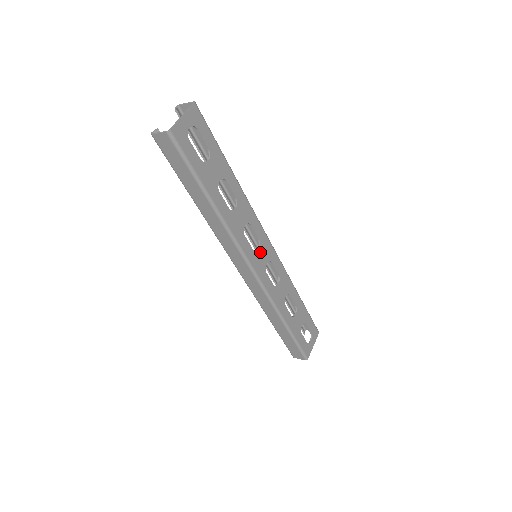
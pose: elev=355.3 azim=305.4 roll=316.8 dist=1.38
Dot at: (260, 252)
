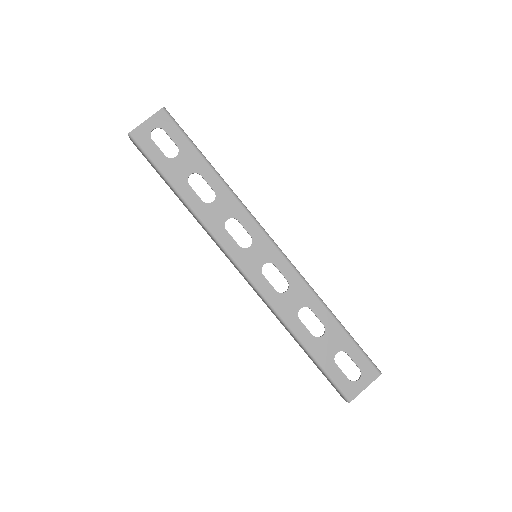
Dot at: (252, 250)
